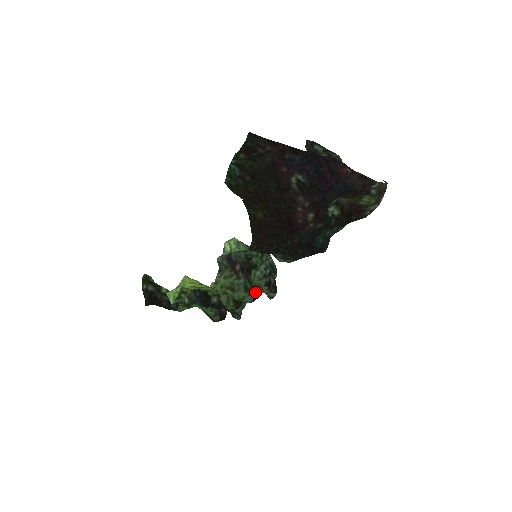
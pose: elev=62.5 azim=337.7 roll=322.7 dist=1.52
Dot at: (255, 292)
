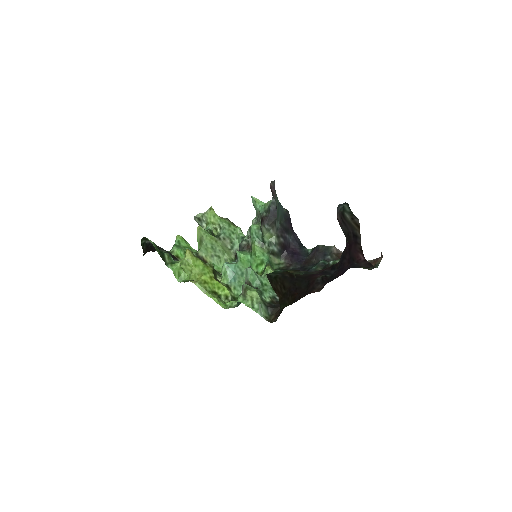
Dot at: occluded
